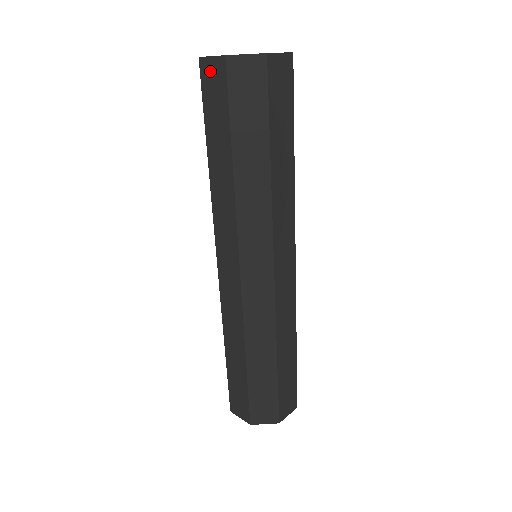
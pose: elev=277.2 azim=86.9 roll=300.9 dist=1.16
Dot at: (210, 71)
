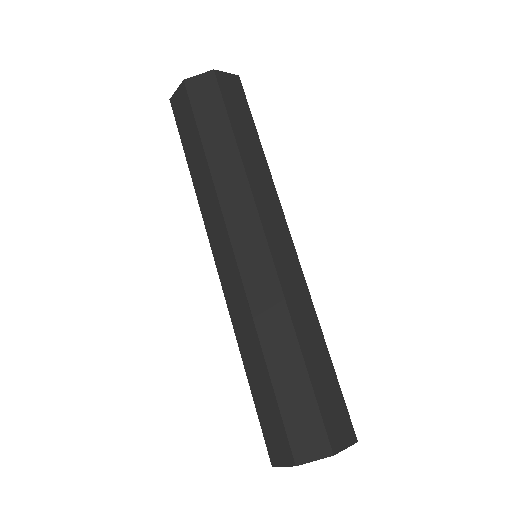
Dot at: (177, 101)
